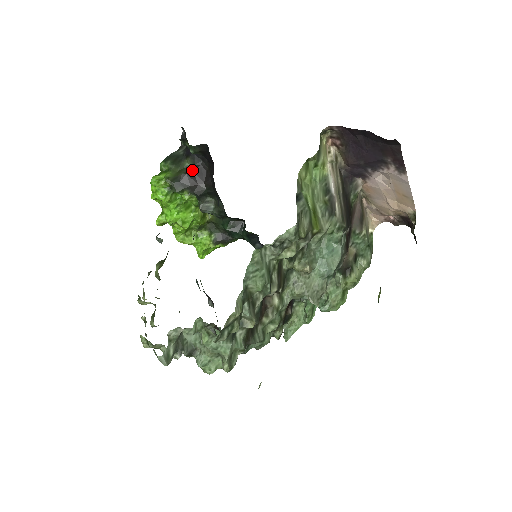
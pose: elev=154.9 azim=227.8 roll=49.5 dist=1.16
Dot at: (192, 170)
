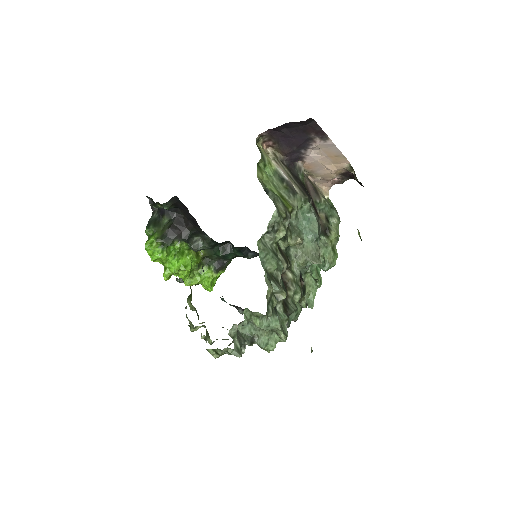
Dot at: (172, 223)
